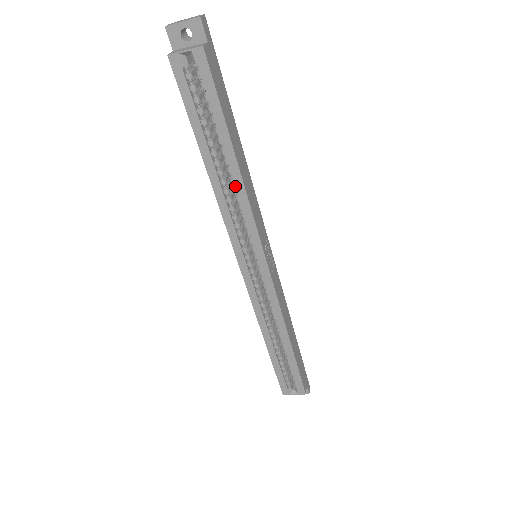
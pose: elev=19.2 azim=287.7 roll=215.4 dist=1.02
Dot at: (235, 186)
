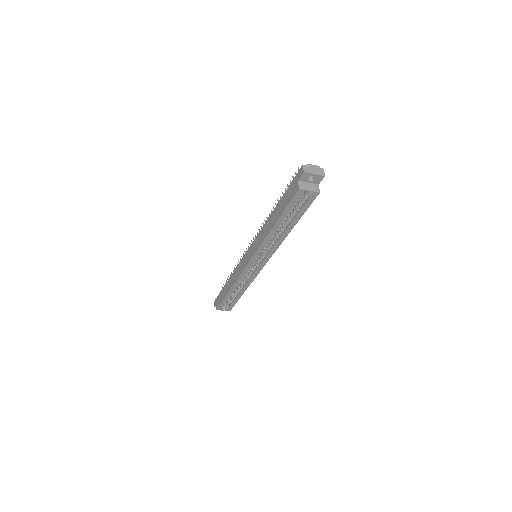
Dot at: (280, 238)
